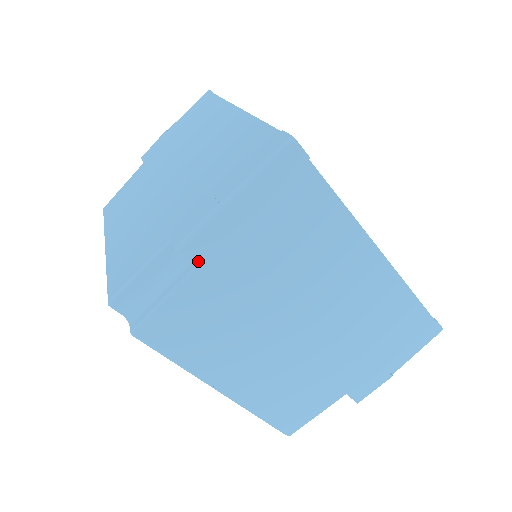
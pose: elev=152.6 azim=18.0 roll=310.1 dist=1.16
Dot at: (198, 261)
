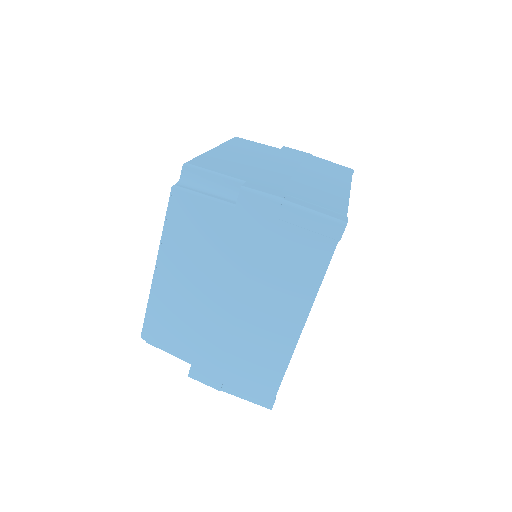
Dot at: (241, 204)
